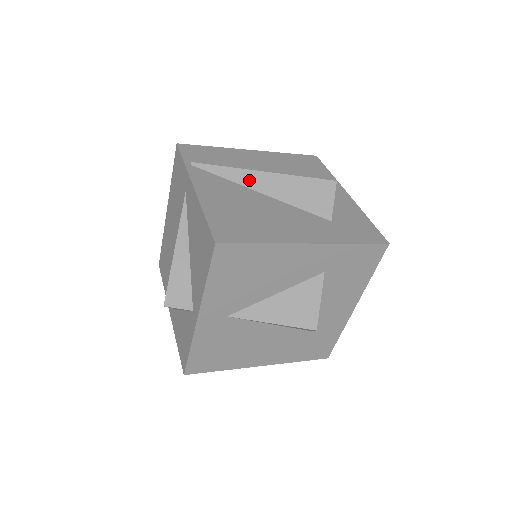
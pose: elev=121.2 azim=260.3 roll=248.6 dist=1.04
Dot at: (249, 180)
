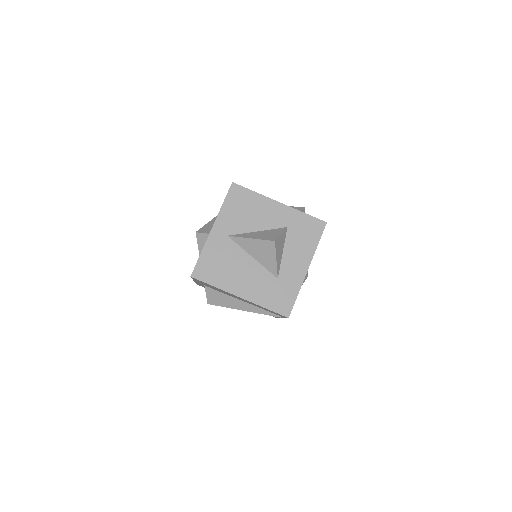
Dot at: occluded
